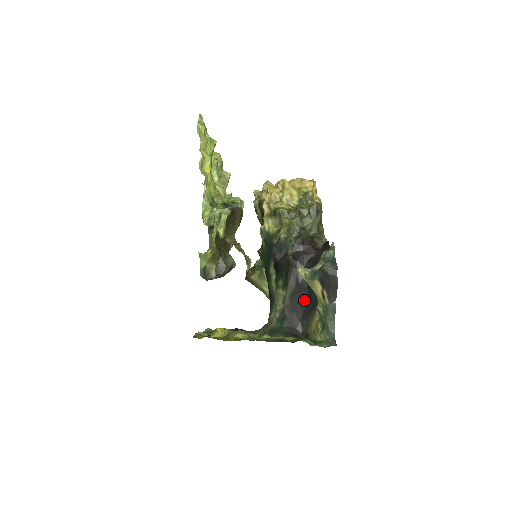
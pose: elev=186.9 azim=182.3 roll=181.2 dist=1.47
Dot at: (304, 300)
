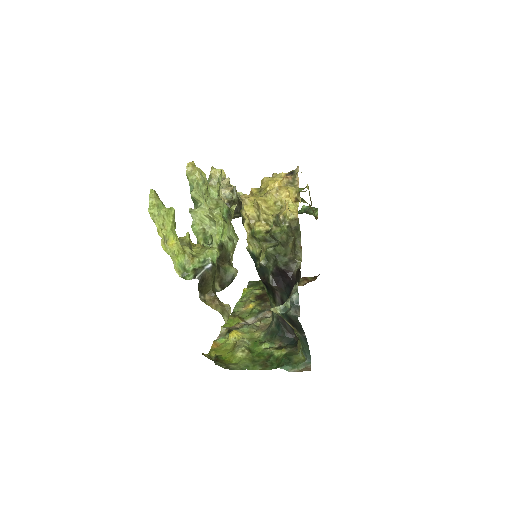
Dot at: occluded
